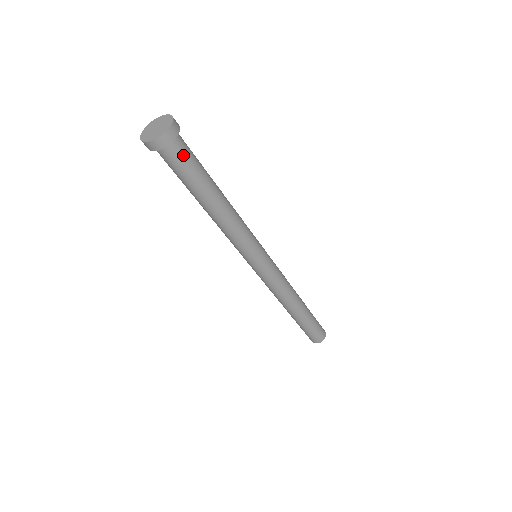
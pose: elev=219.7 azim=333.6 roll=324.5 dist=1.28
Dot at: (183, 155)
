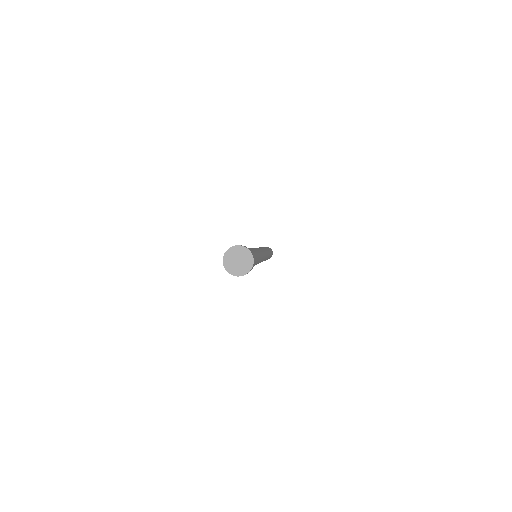
Dot at: occluded
